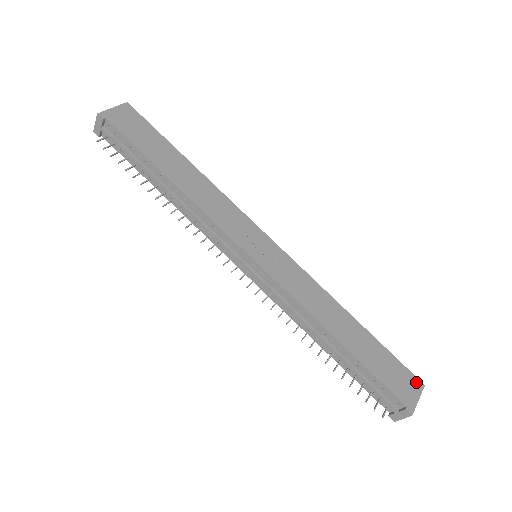
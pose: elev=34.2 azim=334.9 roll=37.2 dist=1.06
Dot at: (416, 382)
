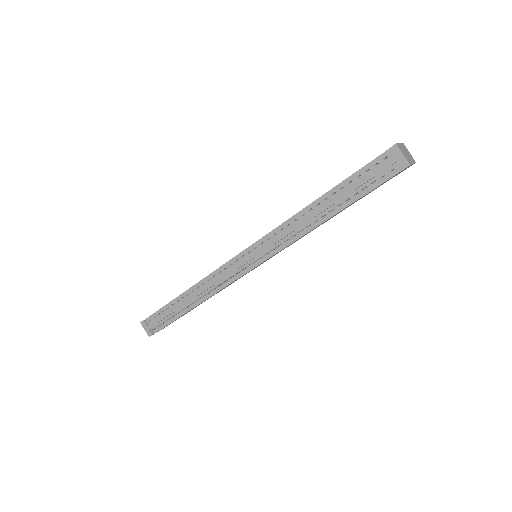
Dot at: occluded
